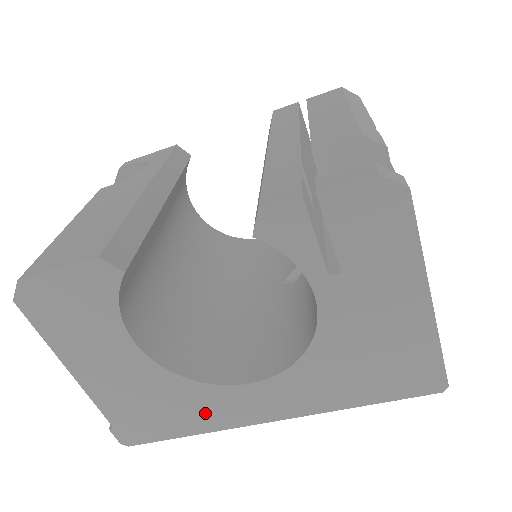
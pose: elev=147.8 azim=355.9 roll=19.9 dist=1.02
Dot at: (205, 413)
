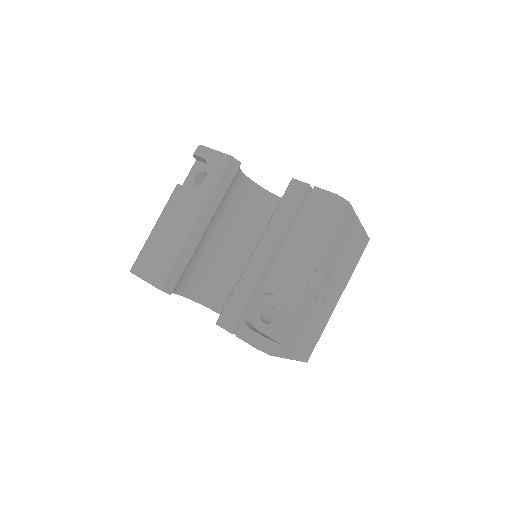
Dot at: occluded
